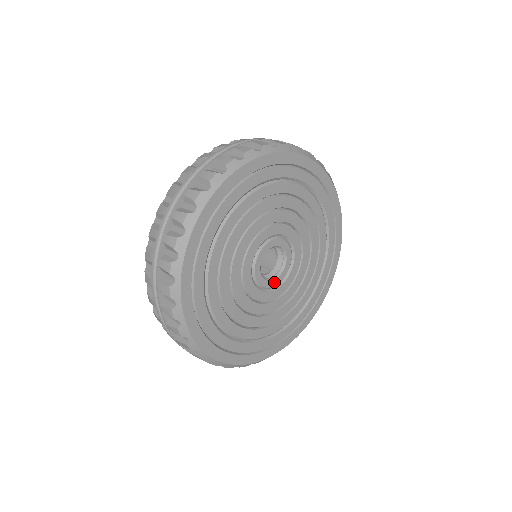
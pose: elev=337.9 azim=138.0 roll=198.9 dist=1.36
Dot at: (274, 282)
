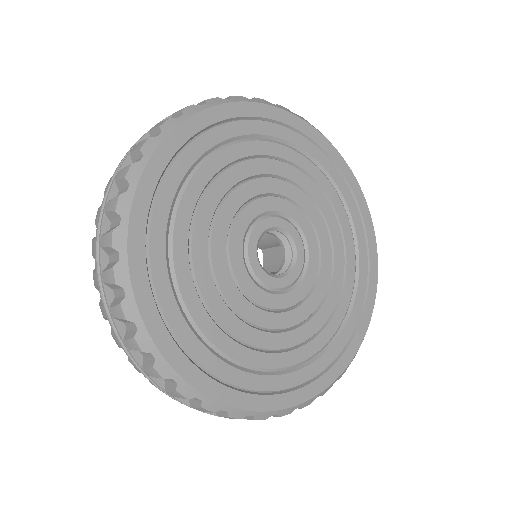
Dot at: (271, 280)
